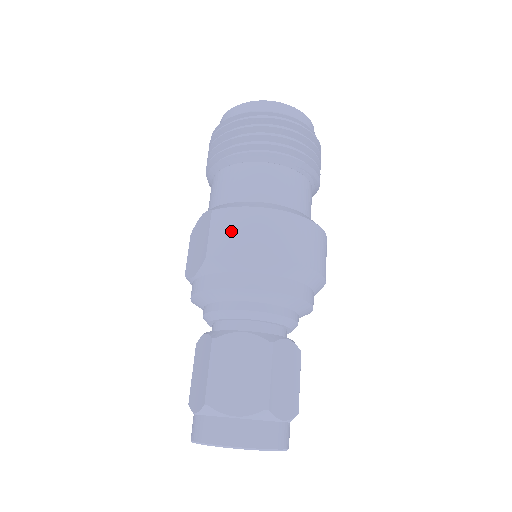
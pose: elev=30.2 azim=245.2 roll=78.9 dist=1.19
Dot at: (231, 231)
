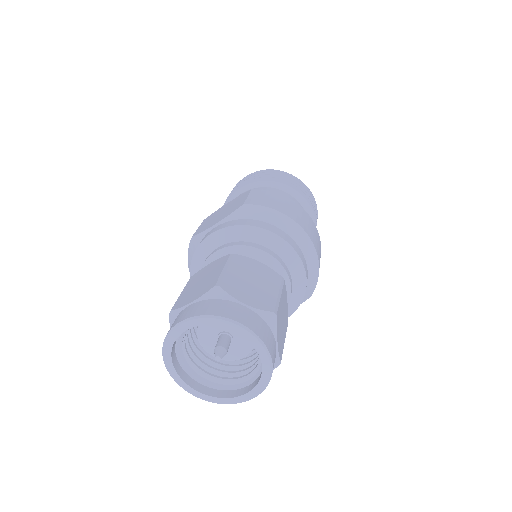
Dot at: (270, 199)
